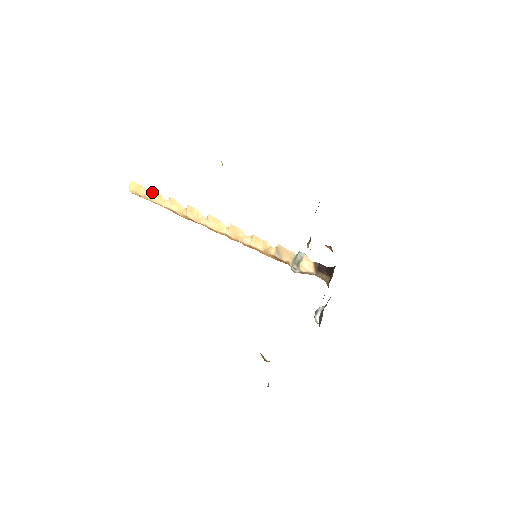
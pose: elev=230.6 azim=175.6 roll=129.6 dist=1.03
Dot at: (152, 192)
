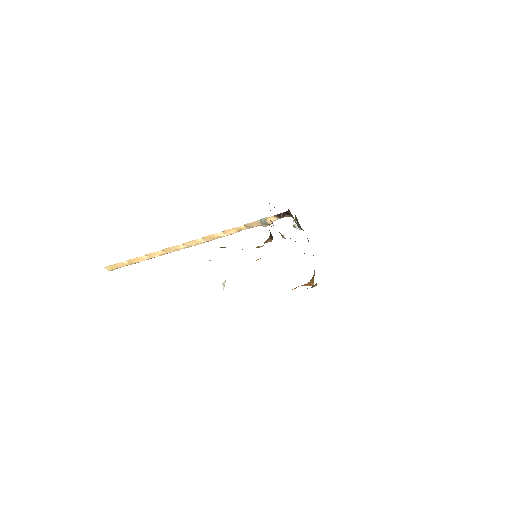
Dot at: (128, 261)
